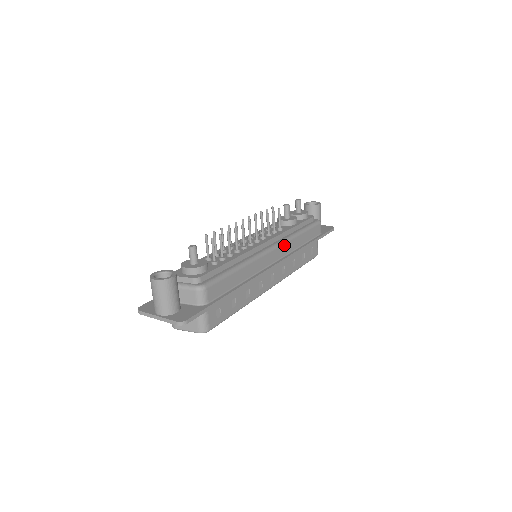
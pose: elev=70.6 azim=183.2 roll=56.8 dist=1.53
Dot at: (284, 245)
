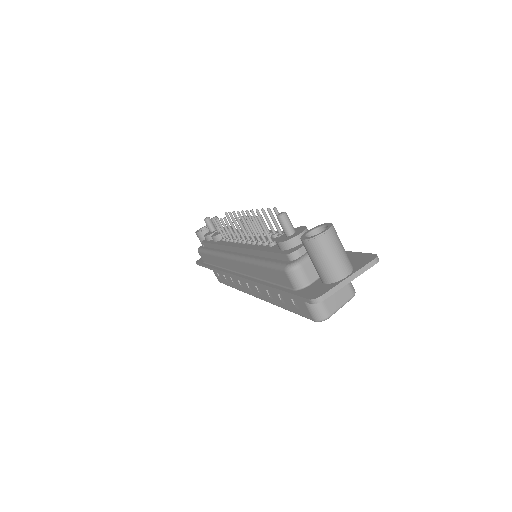
Dot at: occluded
